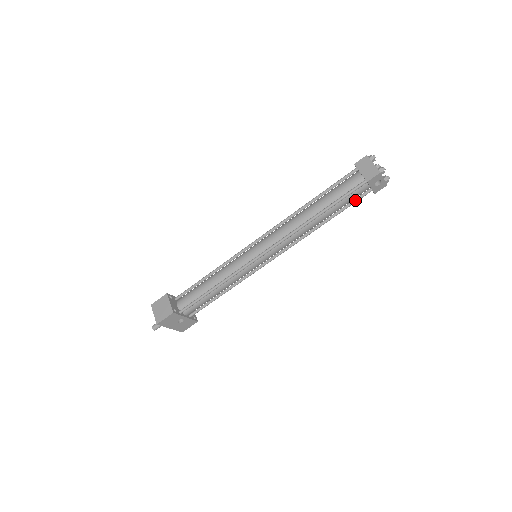
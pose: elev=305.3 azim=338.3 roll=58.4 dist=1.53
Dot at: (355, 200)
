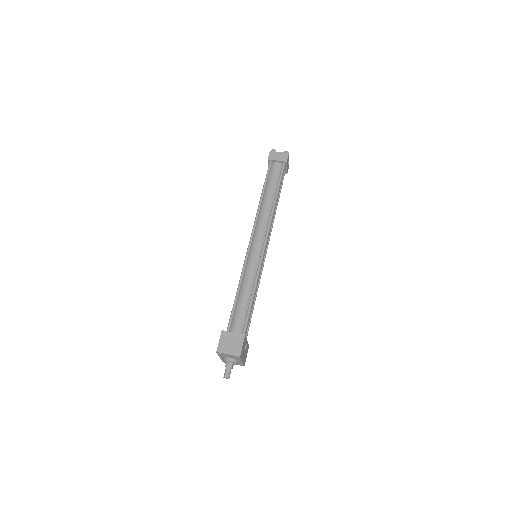
Dot at: (282, 182)
